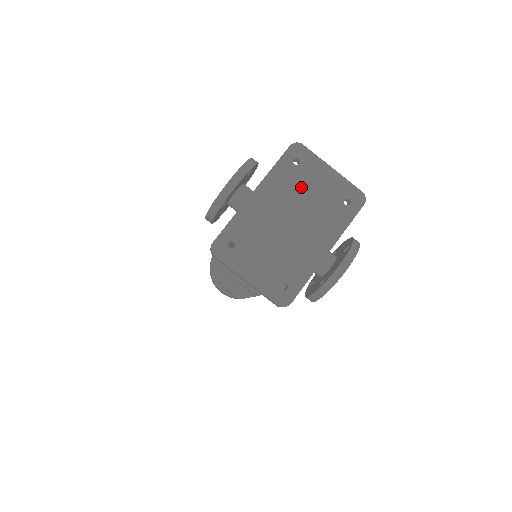
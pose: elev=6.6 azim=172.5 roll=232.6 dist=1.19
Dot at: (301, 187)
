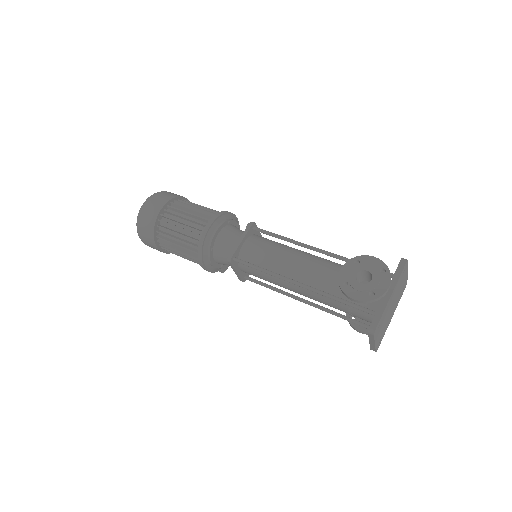
Dot at: (400, 285)
